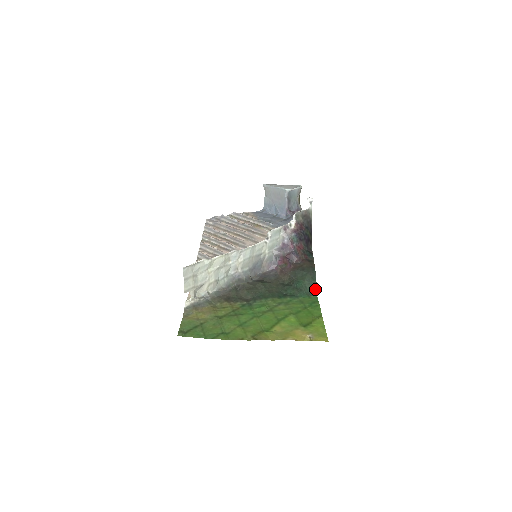
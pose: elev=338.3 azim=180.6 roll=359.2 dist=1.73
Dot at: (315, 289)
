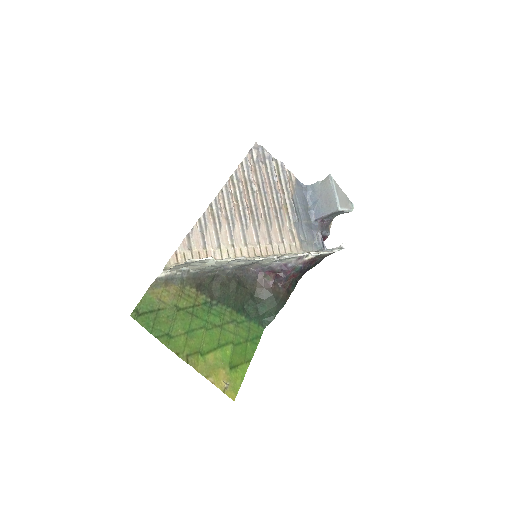
Dot at: (269, 322)
